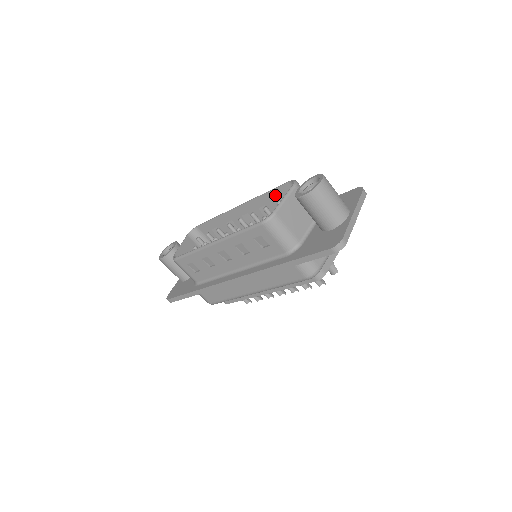
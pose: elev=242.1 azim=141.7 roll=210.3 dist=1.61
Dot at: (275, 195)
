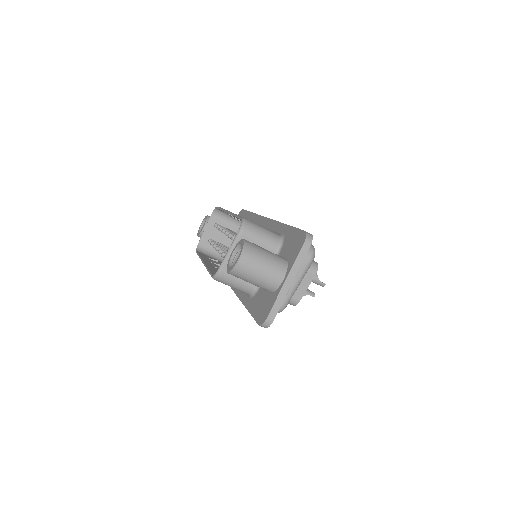
Dot at: occluded
